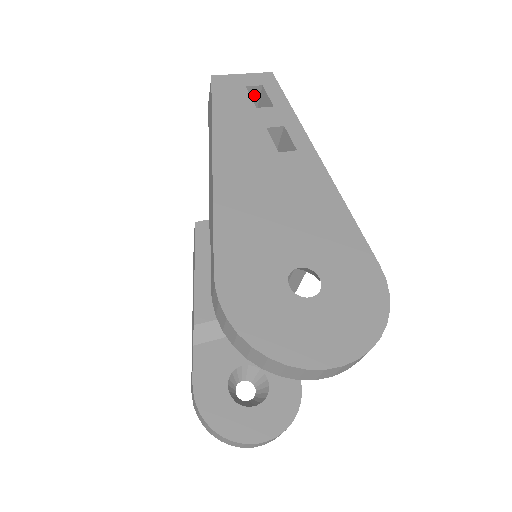
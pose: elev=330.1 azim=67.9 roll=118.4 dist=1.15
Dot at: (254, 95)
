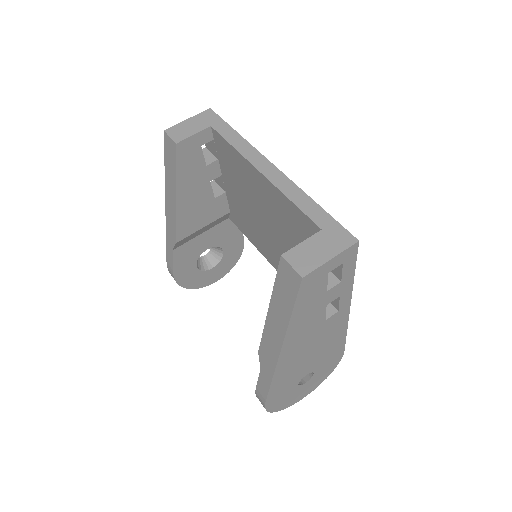
Dot at: occluded
